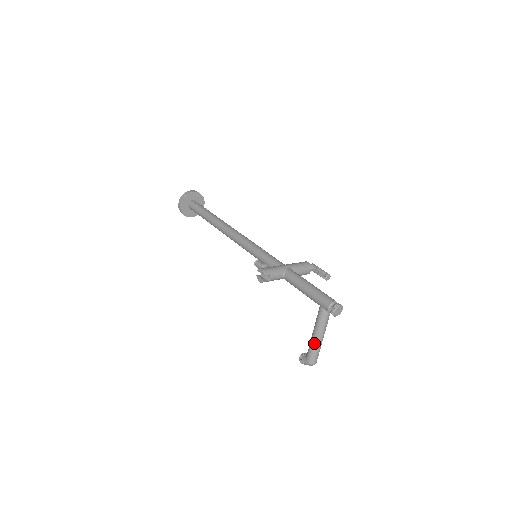
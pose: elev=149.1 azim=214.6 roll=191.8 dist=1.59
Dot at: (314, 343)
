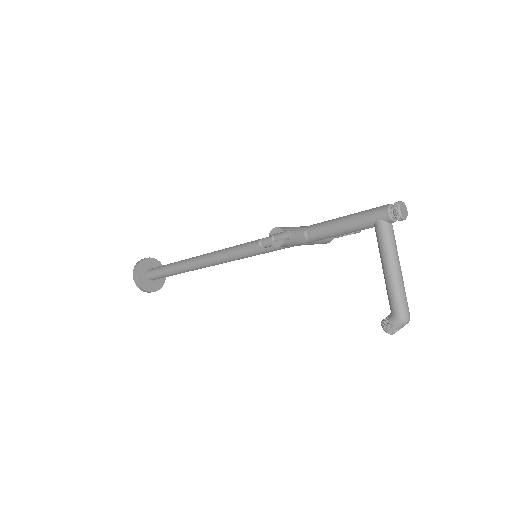
Dot at: (393, 281)
